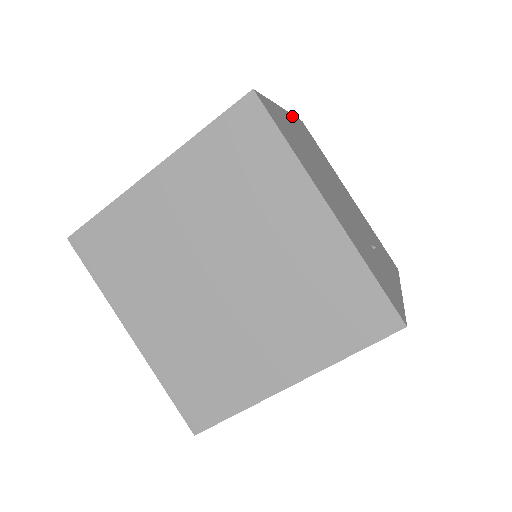
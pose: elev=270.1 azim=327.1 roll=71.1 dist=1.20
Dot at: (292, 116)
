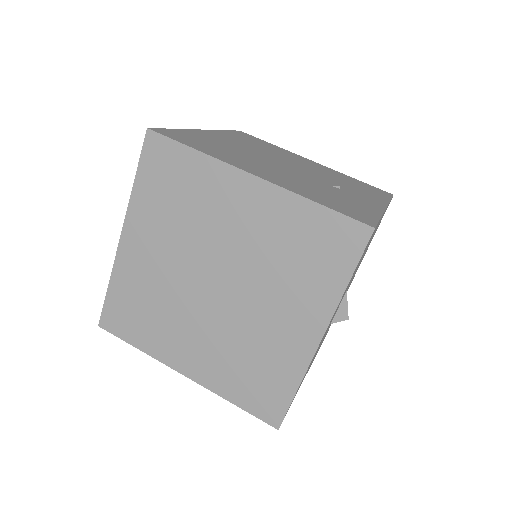
Dot at: (219, 131)
